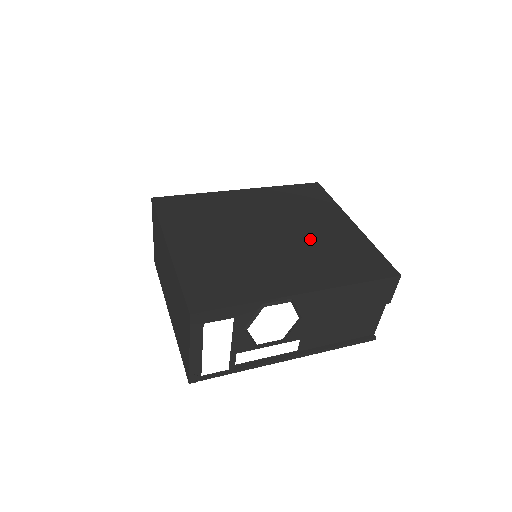
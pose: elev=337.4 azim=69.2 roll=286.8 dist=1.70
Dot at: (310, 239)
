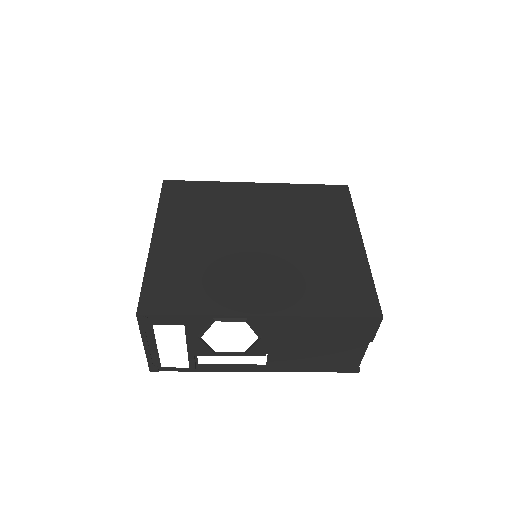
Dot at: (301, 253)
